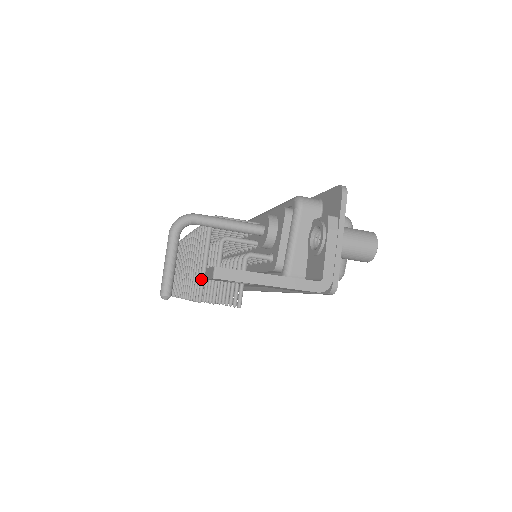
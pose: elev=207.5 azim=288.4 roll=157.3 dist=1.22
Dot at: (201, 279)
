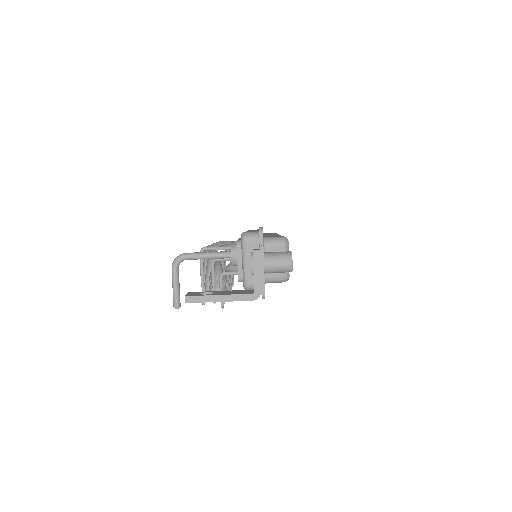
Dot at: (202, 290)
